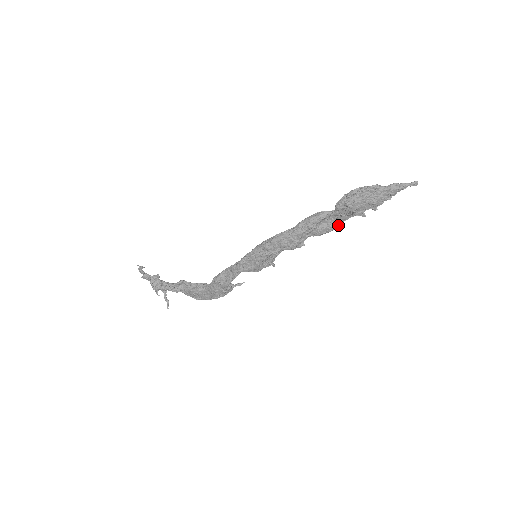
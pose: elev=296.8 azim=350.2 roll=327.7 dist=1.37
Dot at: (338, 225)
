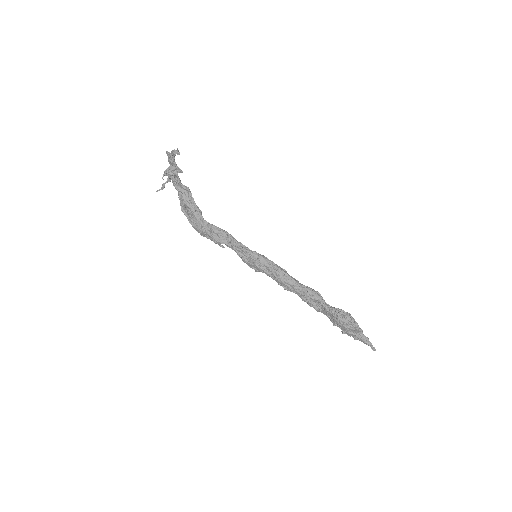
Dot at: (317, 310)
